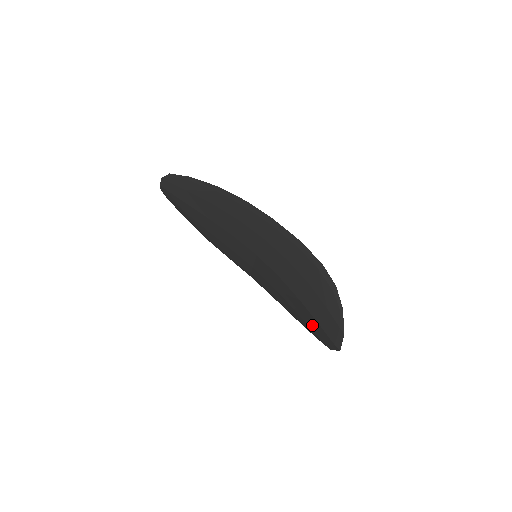
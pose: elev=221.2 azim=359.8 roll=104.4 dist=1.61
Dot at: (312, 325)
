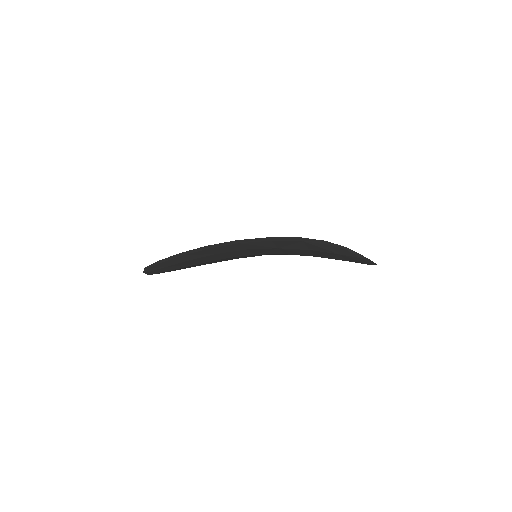
Dot at: occluded
